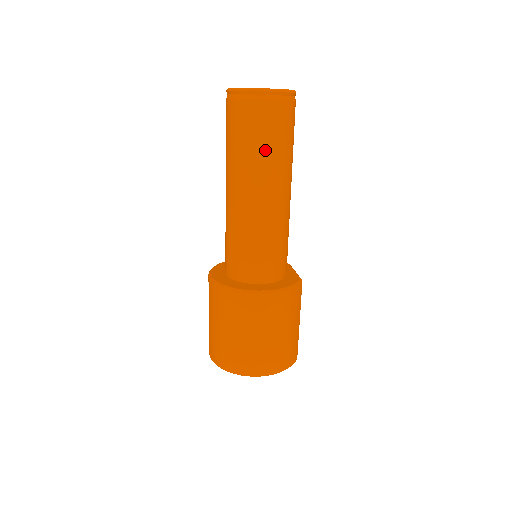
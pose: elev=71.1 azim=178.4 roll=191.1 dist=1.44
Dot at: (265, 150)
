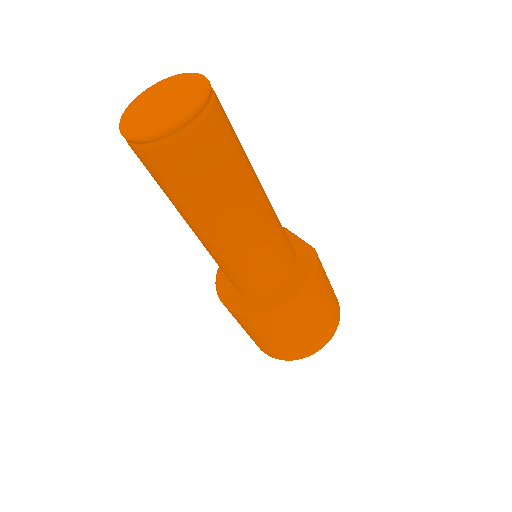
Dot at: (221, 182)
